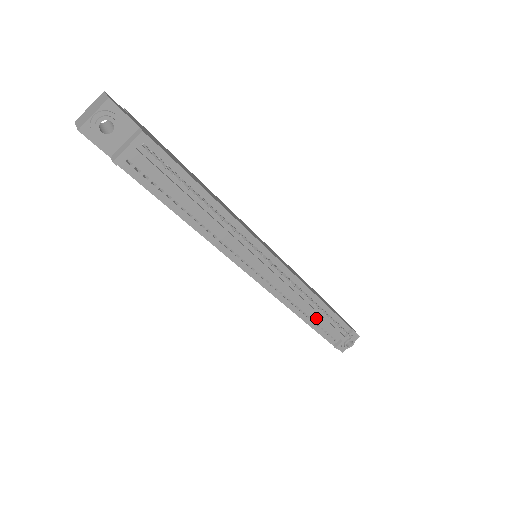
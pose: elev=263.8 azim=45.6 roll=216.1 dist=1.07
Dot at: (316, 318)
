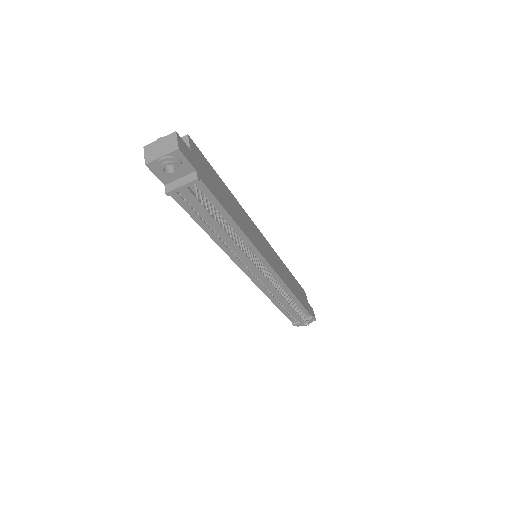
Dot at: (286, 306)
